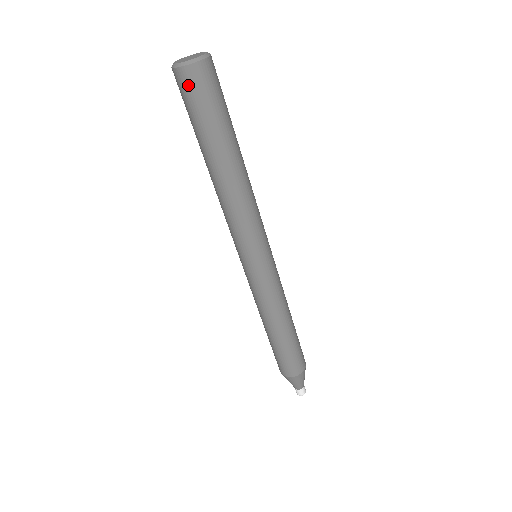
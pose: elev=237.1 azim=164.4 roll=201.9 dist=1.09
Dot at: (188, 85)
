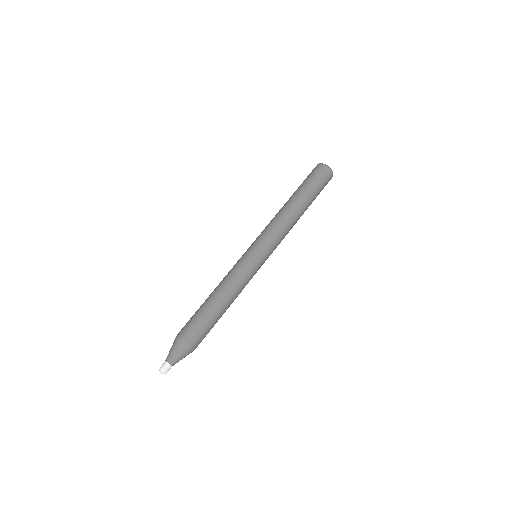
Dot at: (315, 169)
